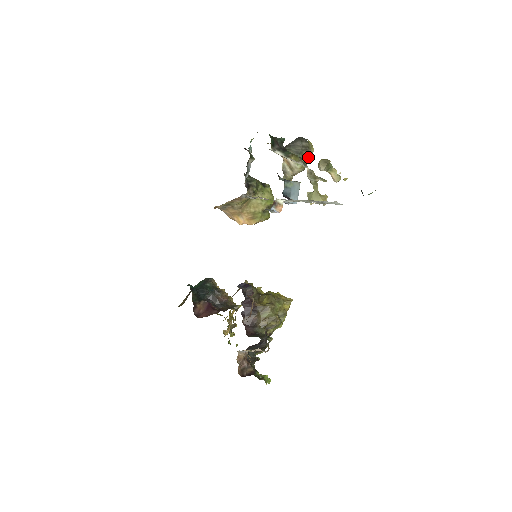
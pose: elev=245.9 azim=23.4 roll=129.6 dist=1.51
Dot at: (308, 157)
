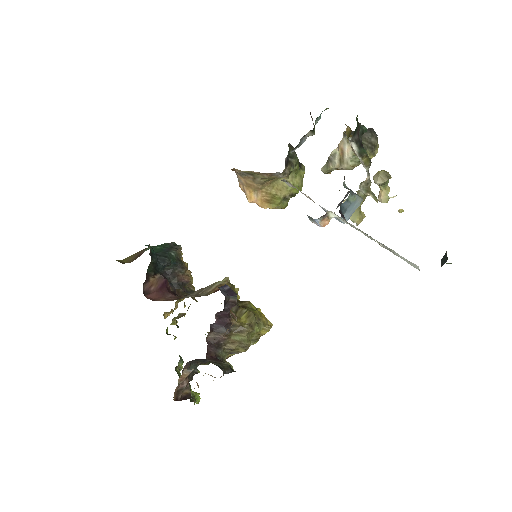
Dot at: occluded
